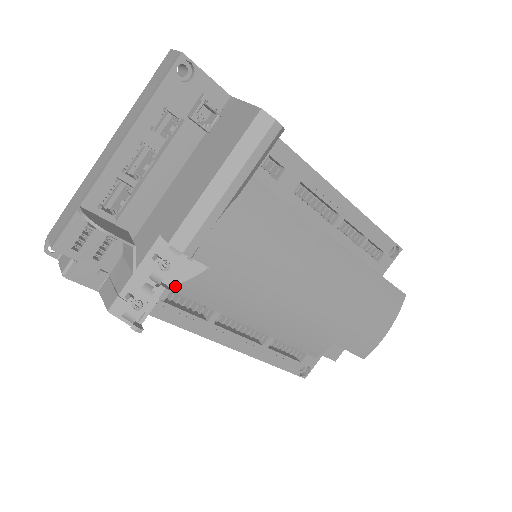
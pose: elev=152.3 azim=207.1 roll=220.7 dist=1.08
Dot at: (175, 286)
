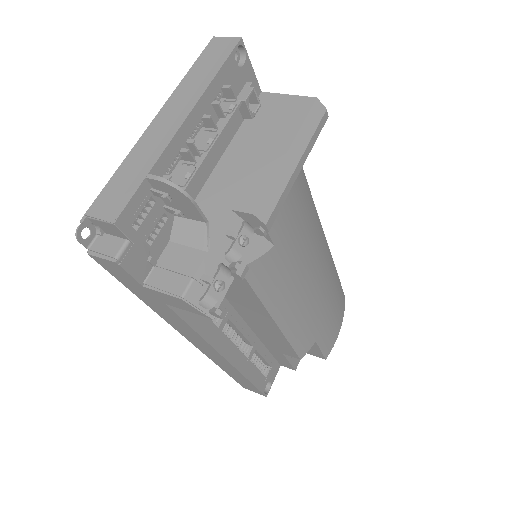
Dot at: occluded
